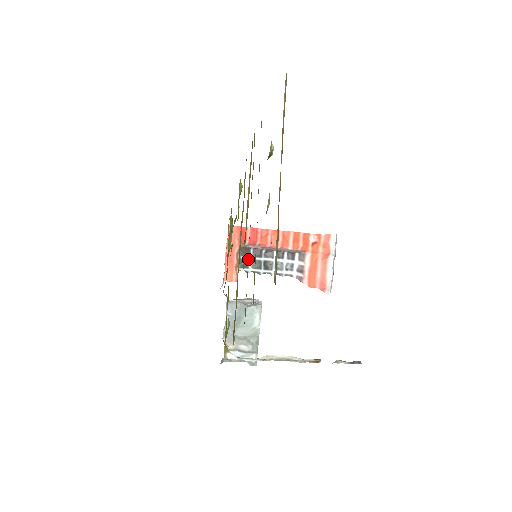
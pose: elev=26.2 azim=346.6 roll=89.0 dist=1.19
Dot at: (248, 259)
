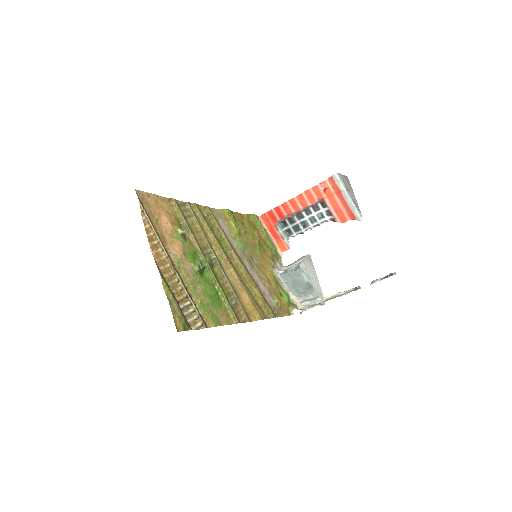
Dot at: (289, 228)
